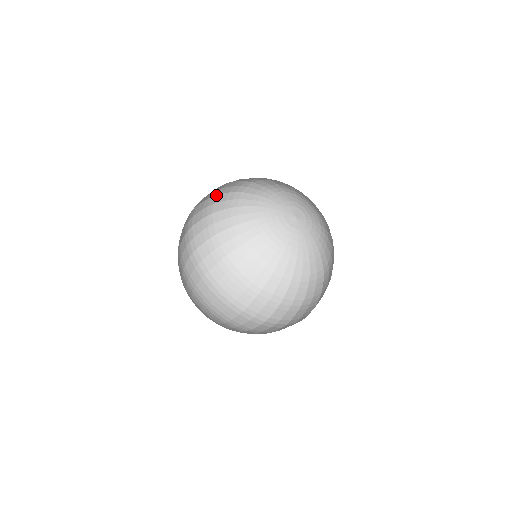
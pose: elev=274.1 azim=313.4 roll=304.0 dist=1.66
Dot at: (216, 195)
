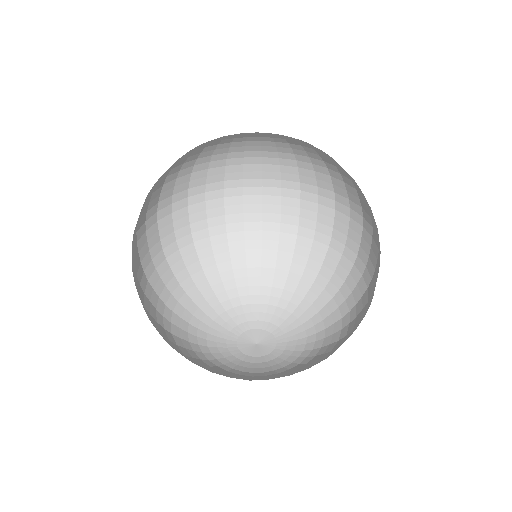
Dot at: (261, 230)
